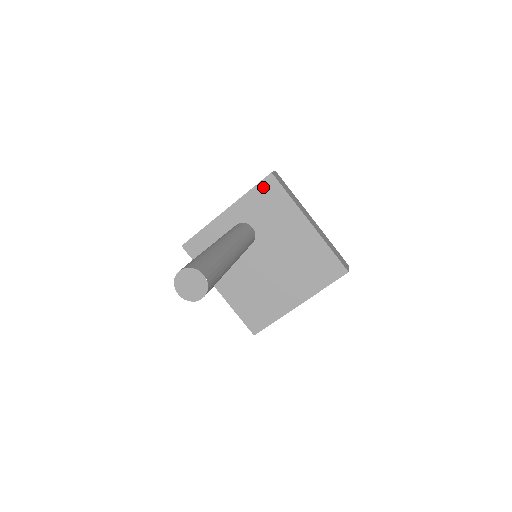
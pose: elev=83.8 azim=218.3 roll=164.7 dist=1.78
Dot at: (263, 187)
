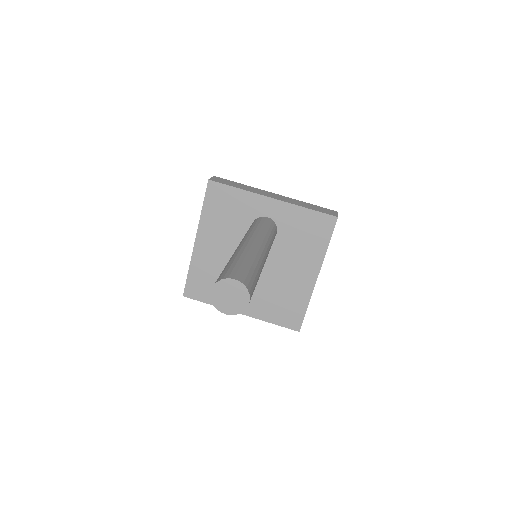
Dot at: (320, 218)
